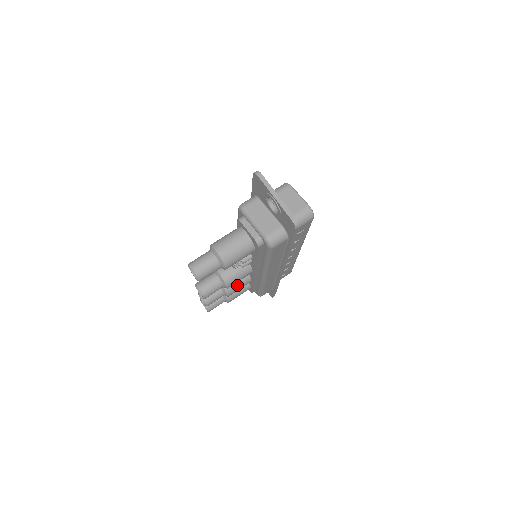
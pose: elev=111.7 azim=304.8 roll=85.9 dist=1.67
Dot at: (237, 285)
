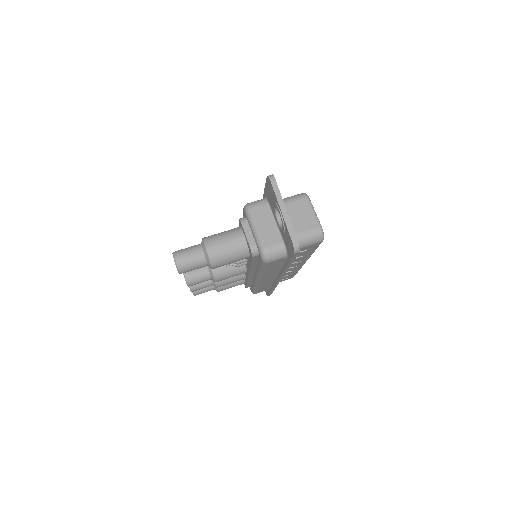
Dot at: (229, 279)
